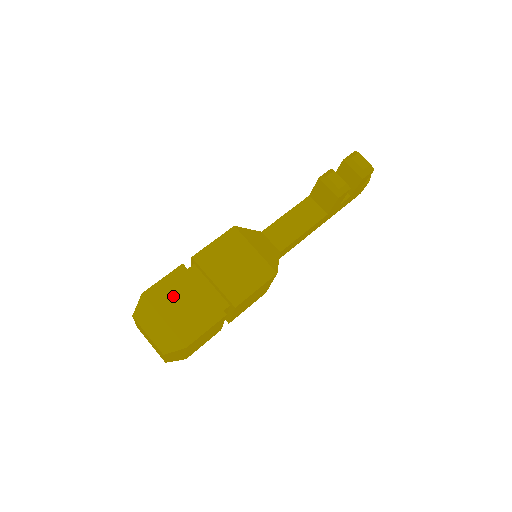
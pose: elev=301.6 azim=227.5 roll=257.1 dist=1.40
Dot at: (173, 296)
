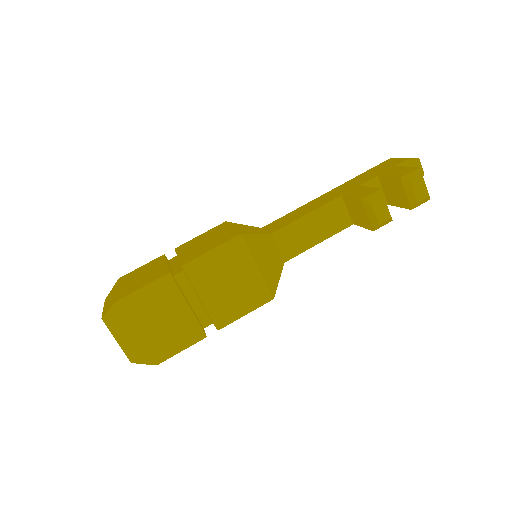
Dot at: (152, 309)
